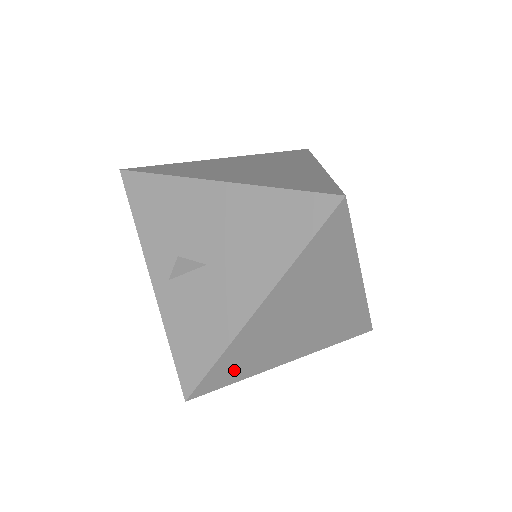
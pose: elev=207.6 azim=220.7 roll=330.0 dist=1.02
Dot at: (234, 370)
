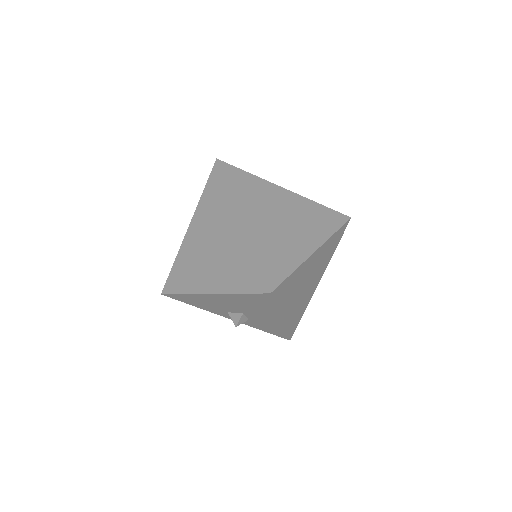
Dot at: (297, 319)
